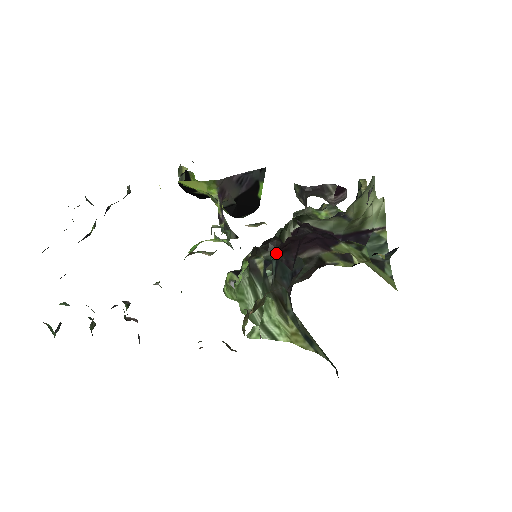
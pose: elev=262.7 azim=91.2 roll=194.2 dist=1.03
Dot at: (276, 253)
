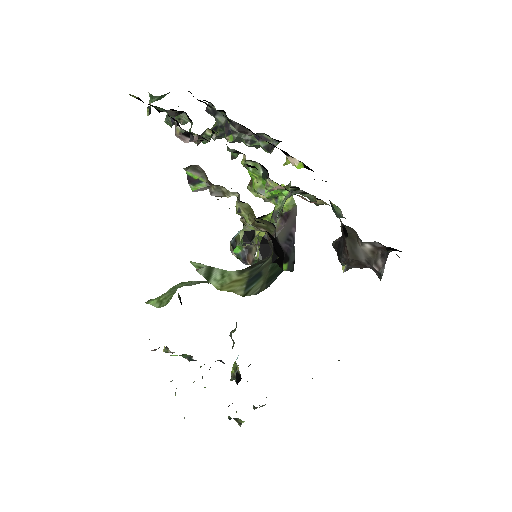
Dot at: occluded
